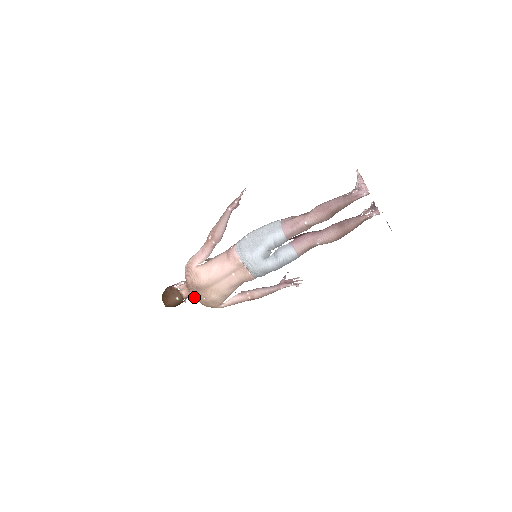
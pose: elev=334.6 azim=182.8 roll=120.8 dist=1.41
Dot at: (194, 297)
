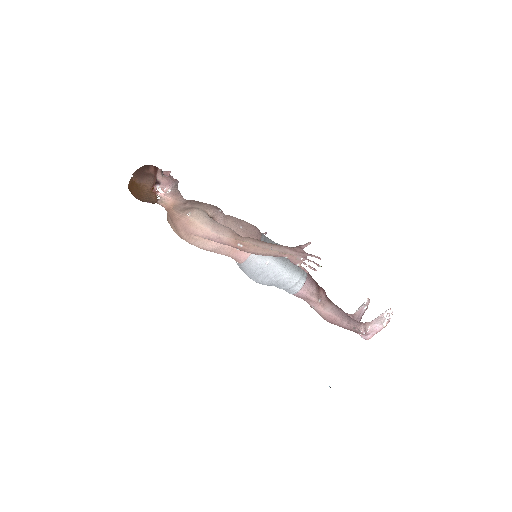
Dot at: occluded
